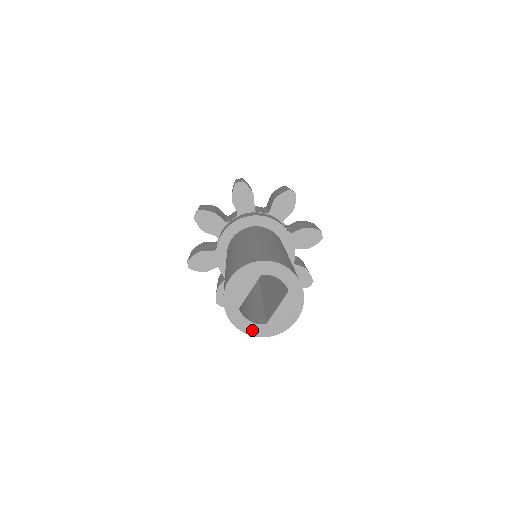
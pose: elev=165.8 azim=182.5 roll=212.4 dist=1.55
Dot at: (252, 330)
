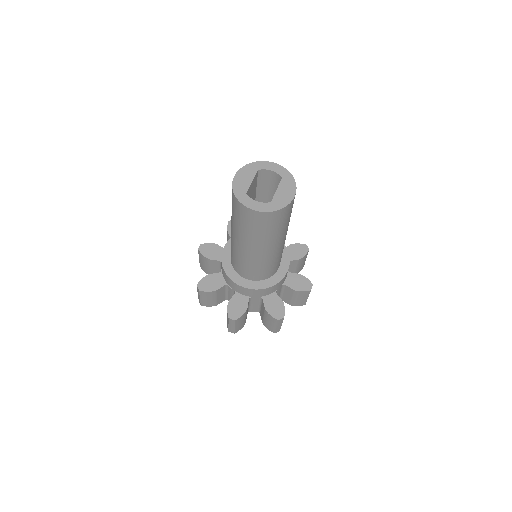
Dot at: (261, 208)
